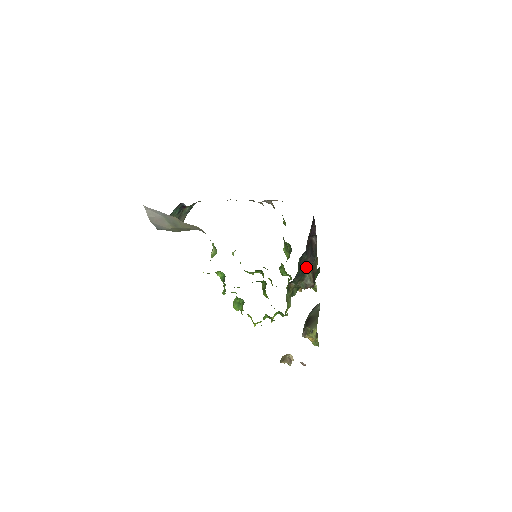
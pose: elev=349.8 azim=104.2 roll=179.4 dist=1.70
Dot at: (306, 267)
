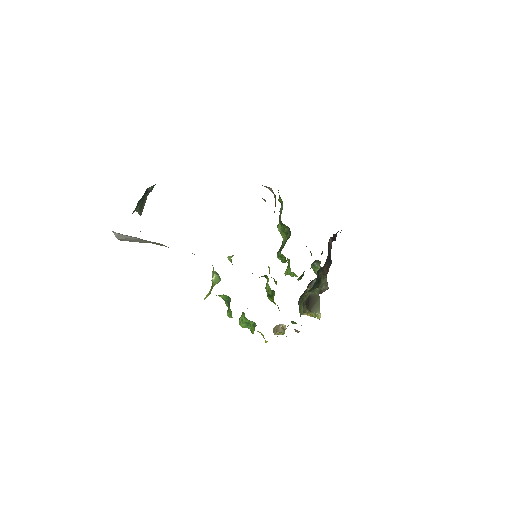
Dot at: (323, 275)
